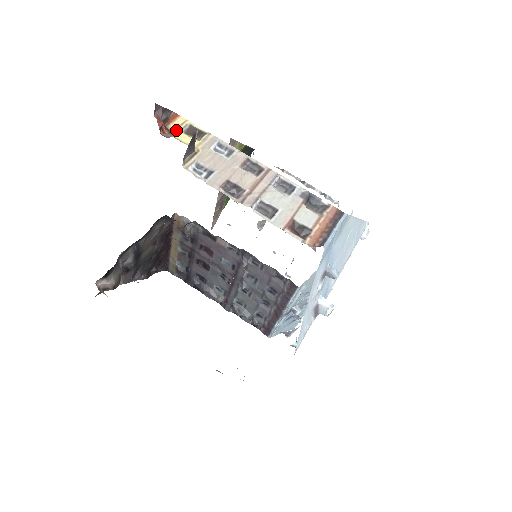
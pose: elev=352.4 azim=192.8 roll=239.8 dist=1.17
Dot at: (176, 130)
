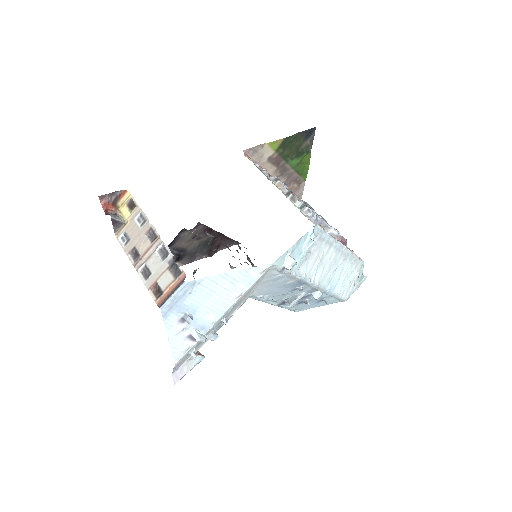
Dot at: (122, 204)
